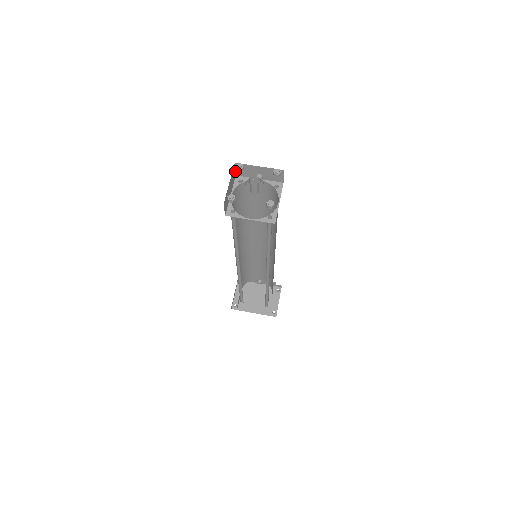
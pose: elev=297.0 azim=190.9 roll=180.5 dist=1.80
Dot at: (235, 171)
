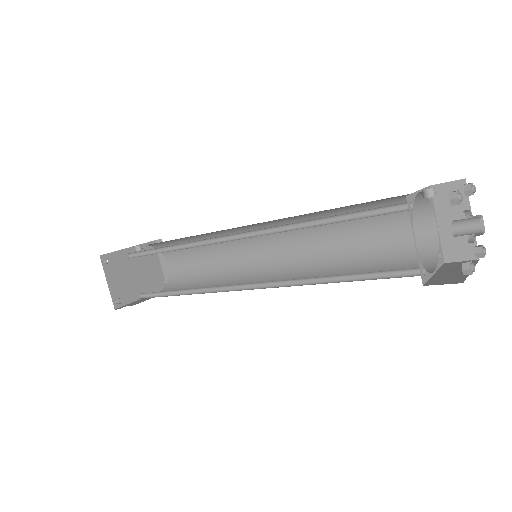
Dot at: occluded
